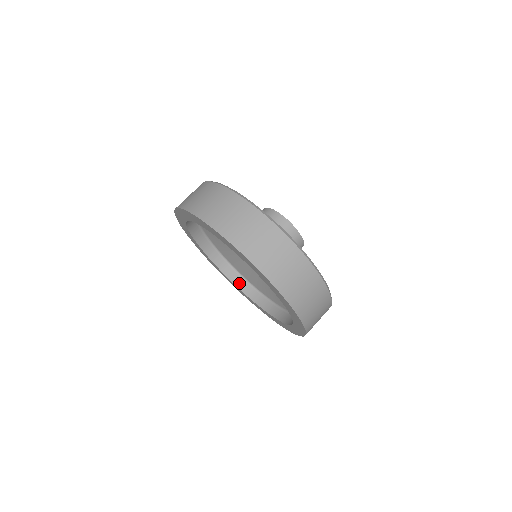
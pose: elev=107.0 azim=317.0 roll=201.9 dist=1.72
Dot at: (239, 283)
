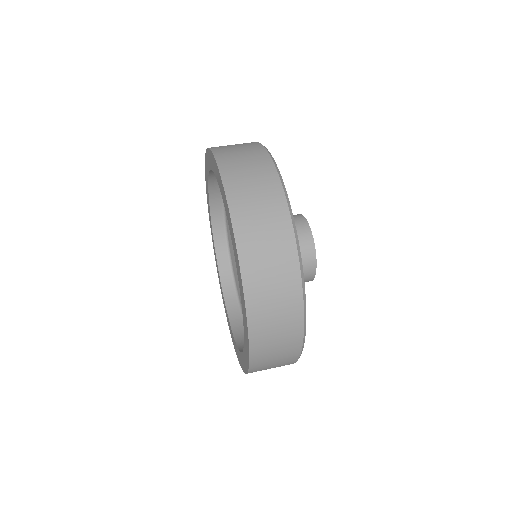
Dot at: (222, 264)
